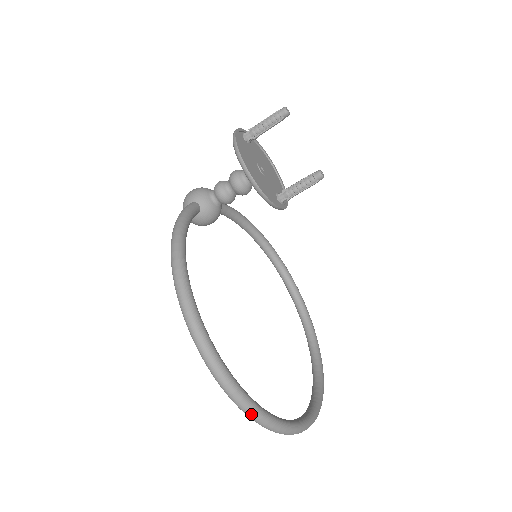
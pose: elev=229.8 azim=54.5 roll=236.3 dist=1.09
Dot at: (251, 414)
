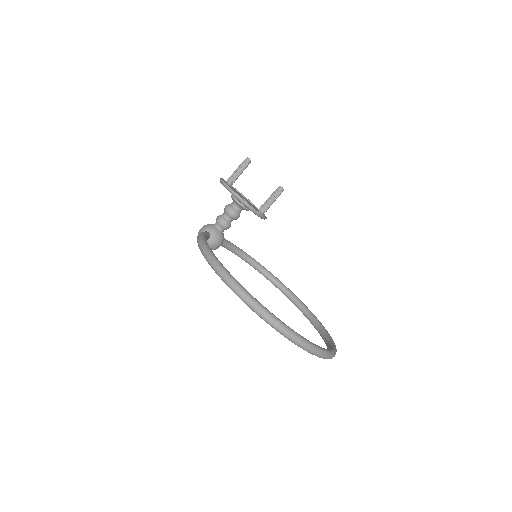
Dot at: (282, 329)
